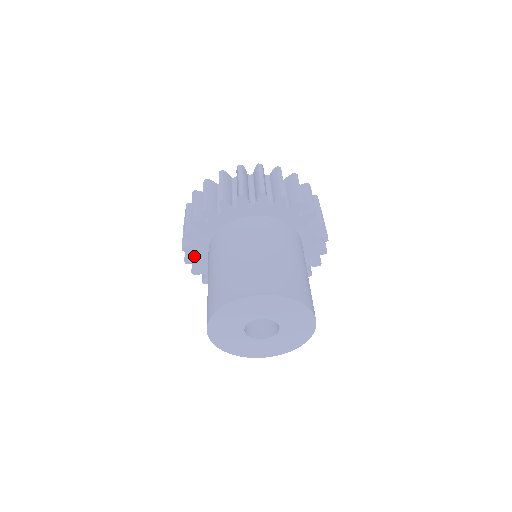
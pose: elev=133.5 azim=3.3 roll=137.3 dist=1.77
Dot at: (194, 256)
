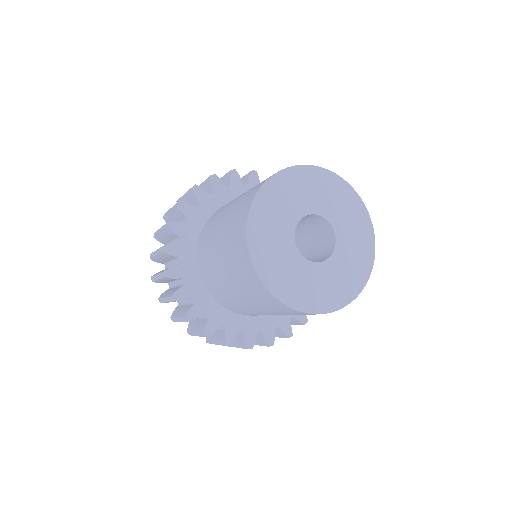
Dot at: (182, 285)
